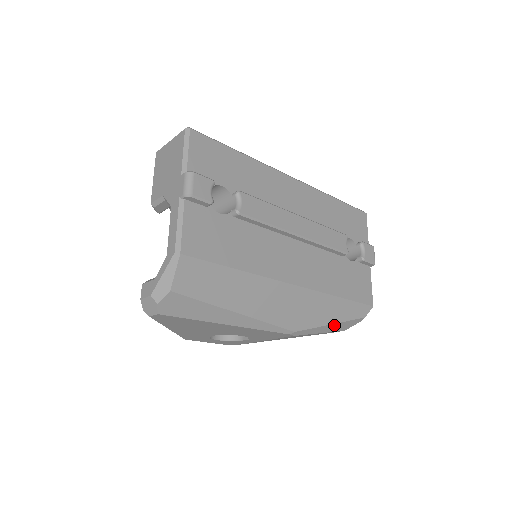
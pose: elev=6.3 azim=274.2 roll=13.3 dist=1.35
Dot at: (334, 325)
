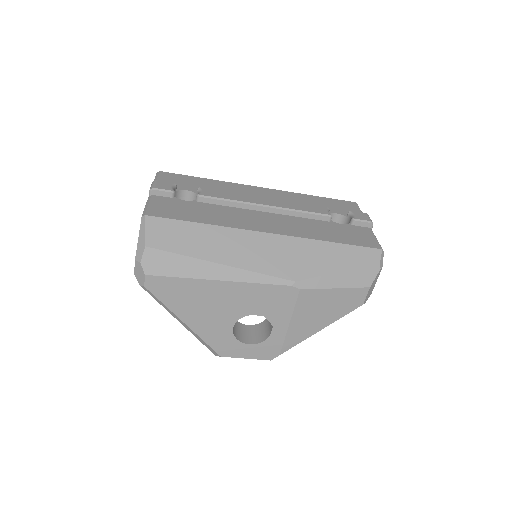
Dot at: (344, 274)
